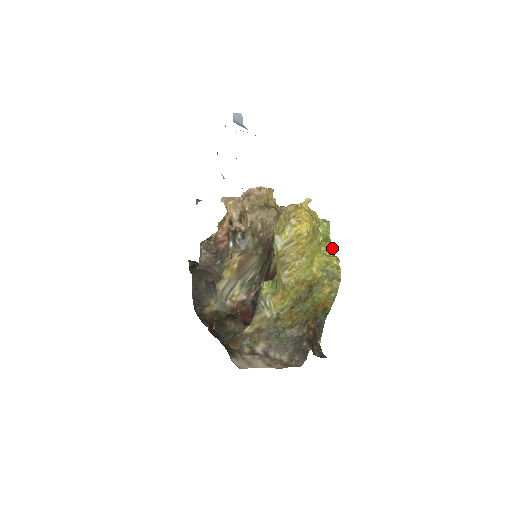
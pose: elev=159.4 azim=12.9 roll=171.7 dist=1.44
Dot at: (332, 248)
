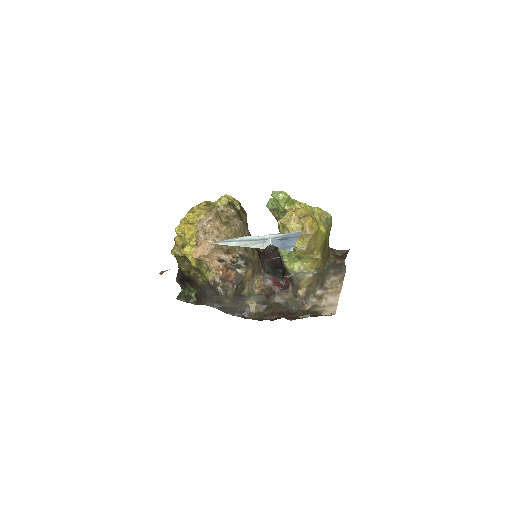
Dot at: (305, 205)
